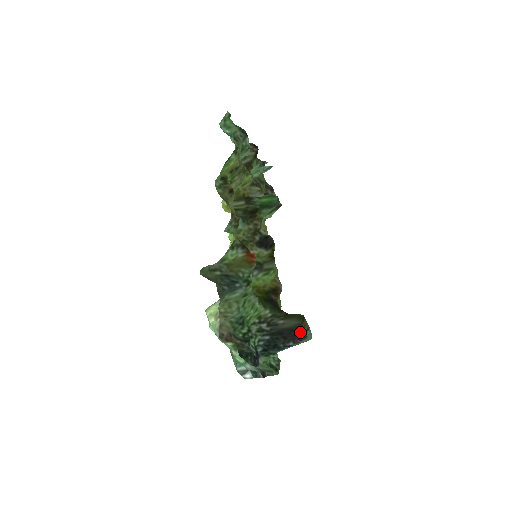
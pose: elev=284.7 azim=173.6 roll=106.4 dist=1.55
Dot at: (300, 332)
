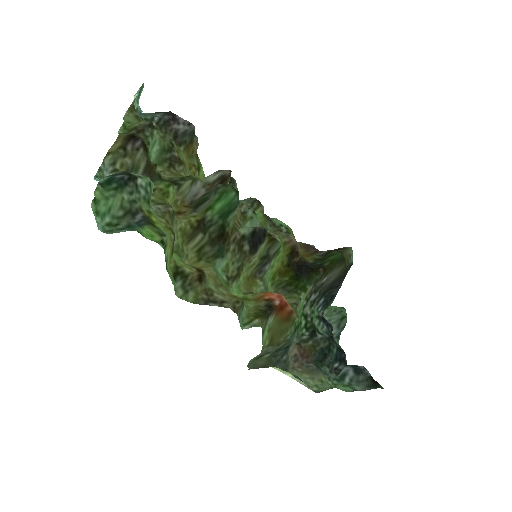
Dot at: (347, 269)
